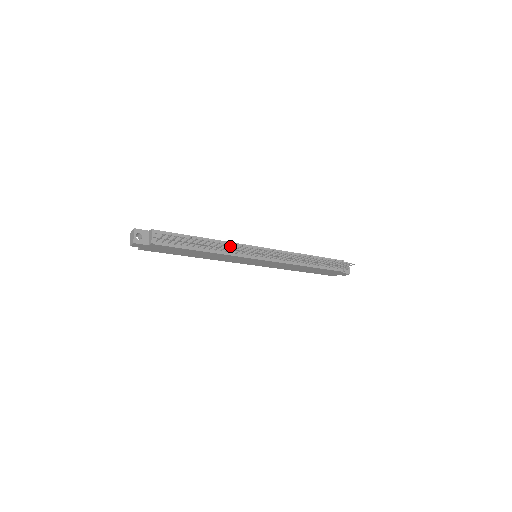
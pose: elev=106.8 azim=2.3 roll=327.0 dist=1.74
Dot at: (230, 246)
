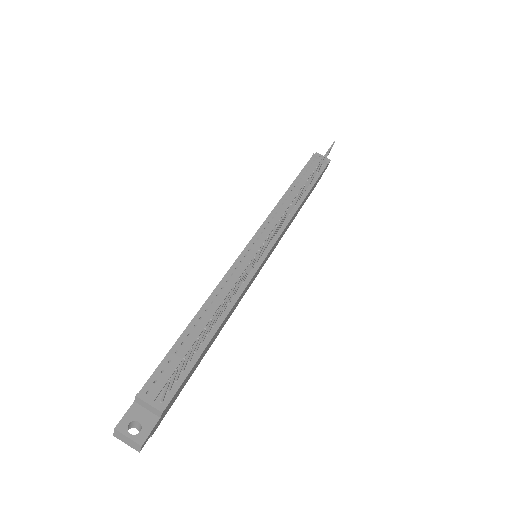
Dot at: (228, 283)
